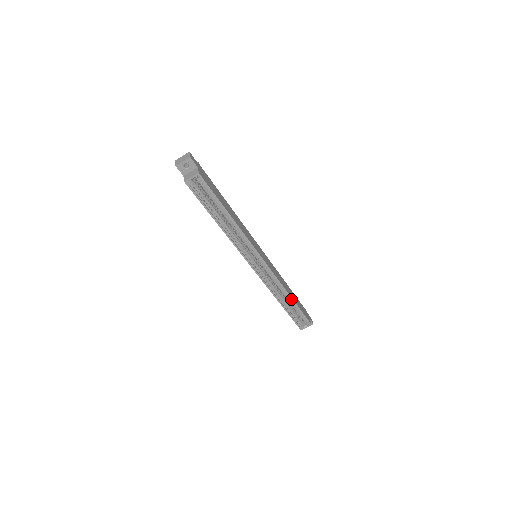
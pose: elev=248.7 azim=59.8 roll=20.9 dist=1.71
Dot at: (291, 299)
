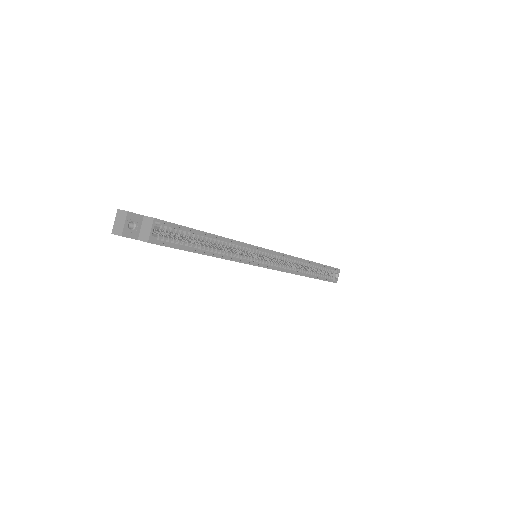
Dot at: (313, 263)
